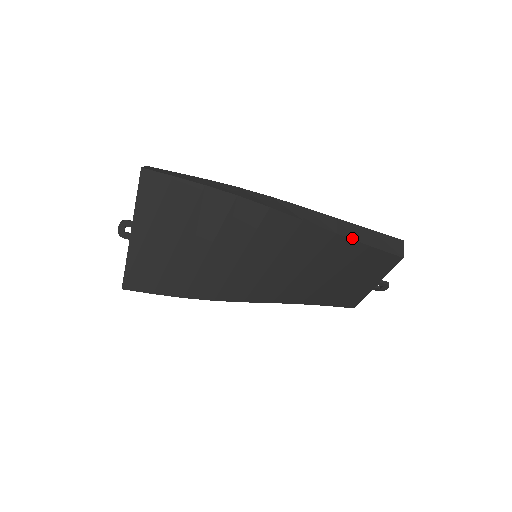
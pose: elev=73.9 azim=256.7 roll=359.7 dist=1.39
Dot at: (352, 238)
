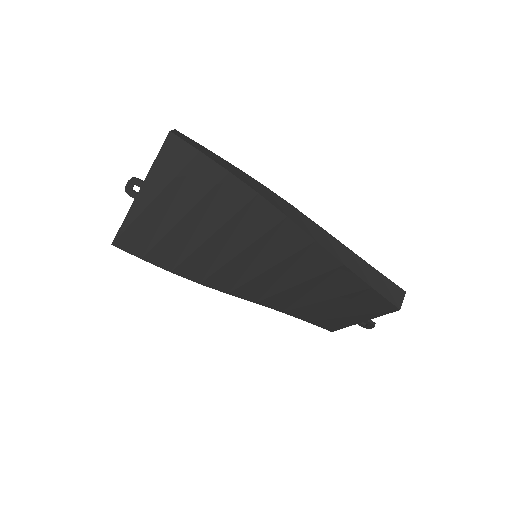
Dot at: (357, 274)
